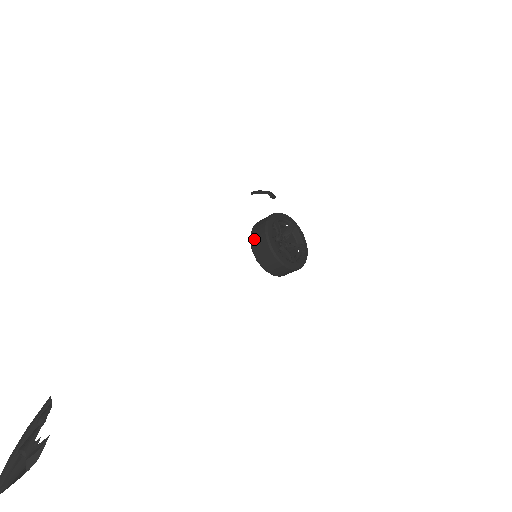
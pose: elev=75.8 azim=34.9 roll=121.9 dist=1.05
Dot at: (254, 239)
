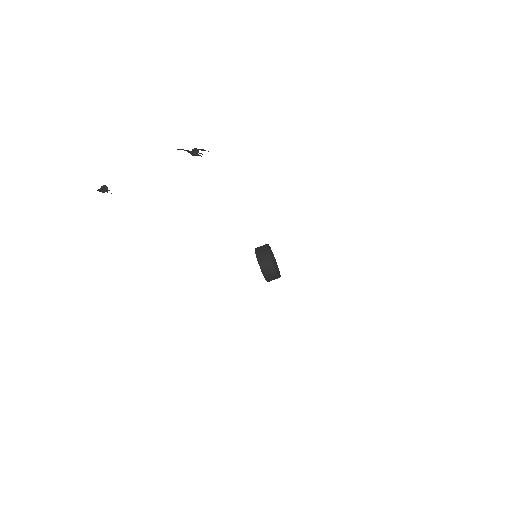
Dot at: (258, 248)
